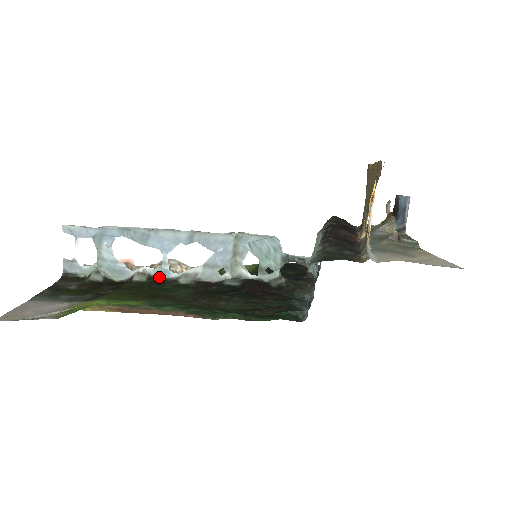
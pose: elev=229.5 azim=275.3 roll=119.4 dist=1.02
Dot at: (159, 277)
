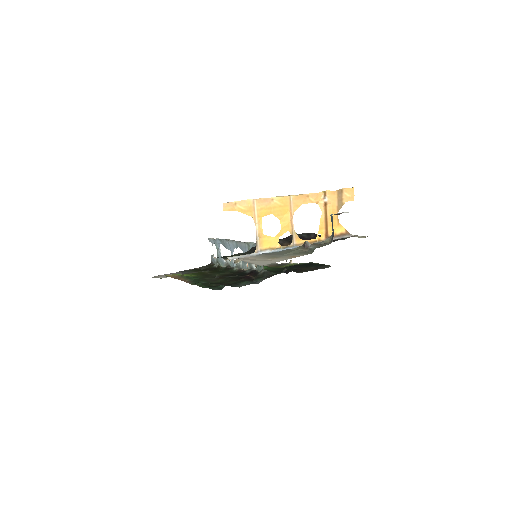
Dot at: (231, 266)
